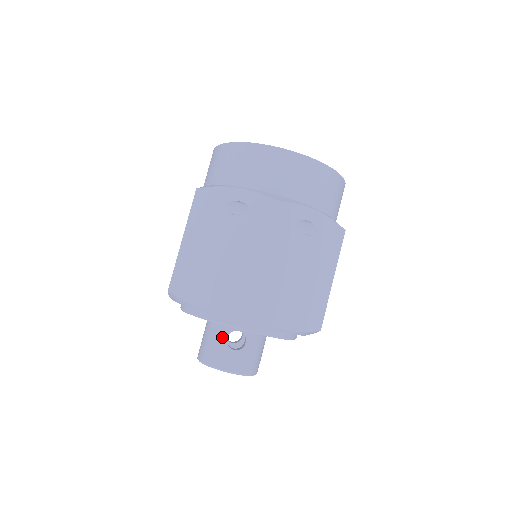
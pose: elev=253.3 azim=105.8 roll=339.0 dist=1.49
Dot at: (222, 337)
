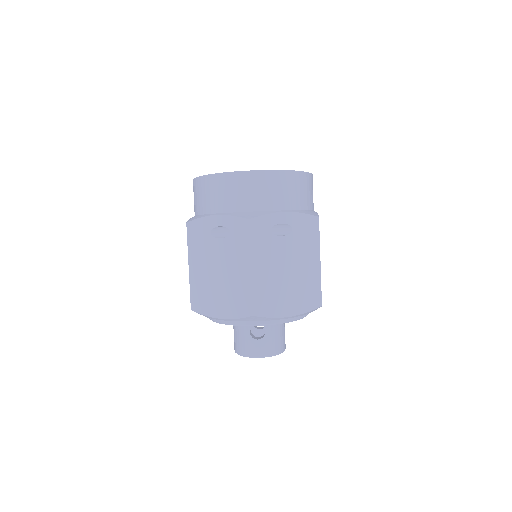
Dot at: (246, 332)
